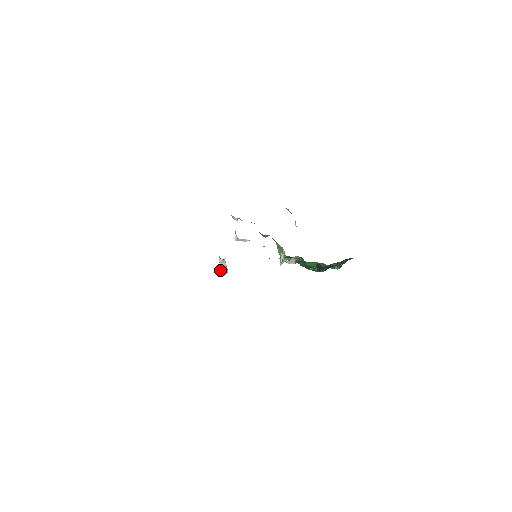
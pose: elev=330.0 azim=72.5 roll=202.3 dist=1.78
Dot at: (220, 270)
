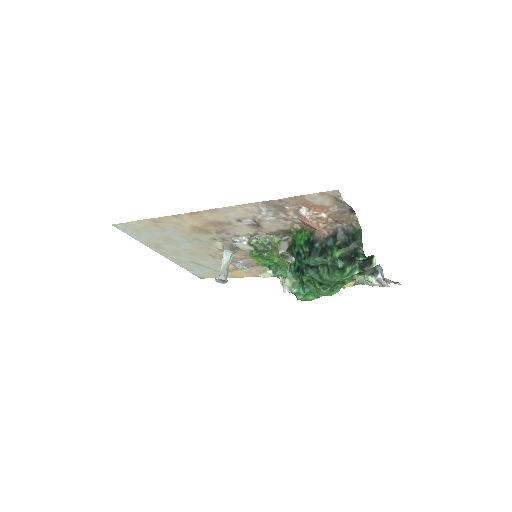
Dot at: (218, 275)
